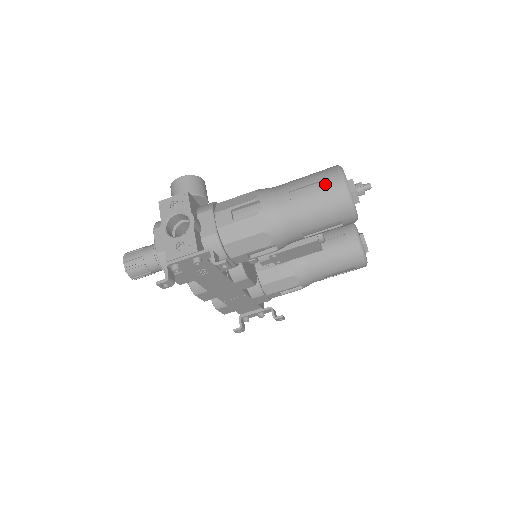
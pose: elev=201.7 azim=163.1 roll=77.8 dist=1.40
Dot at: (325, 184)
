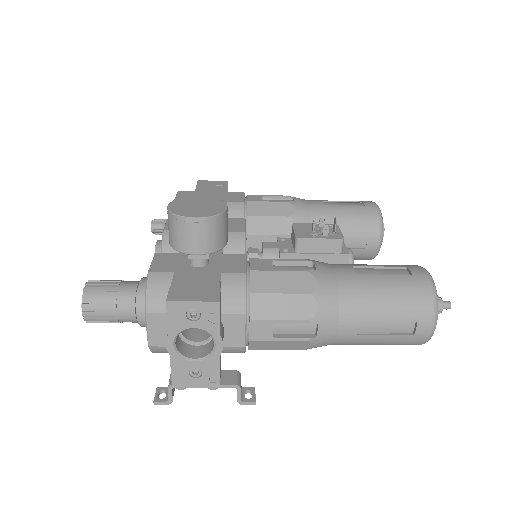
Dot at: (408, 325)
